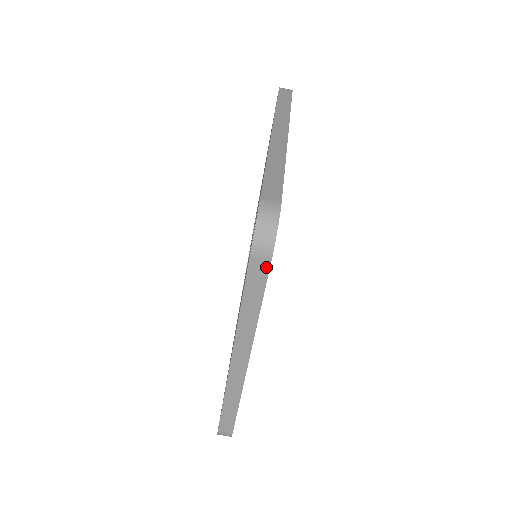
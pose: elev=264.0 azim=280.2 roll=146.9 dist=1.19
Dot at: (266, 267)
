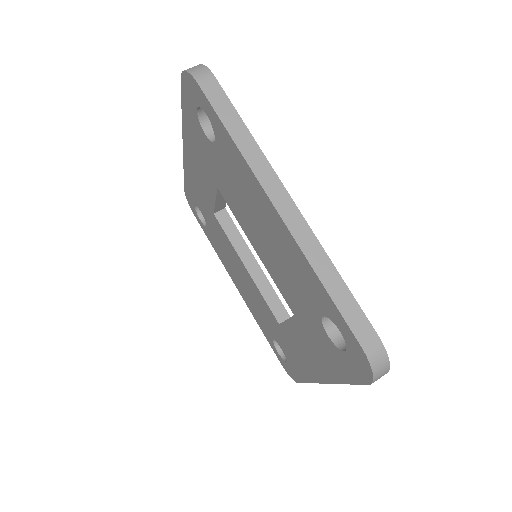
Dot at: (216, 85)
